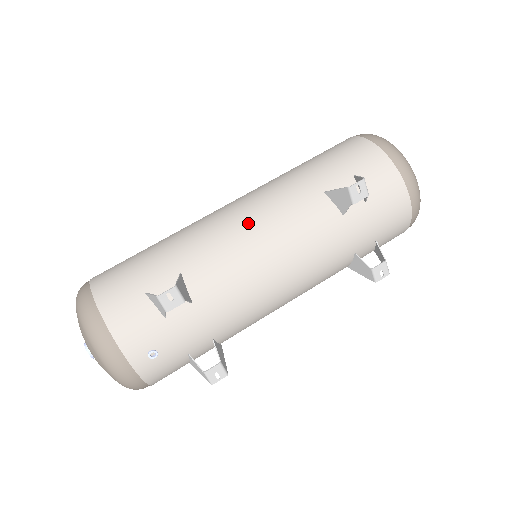
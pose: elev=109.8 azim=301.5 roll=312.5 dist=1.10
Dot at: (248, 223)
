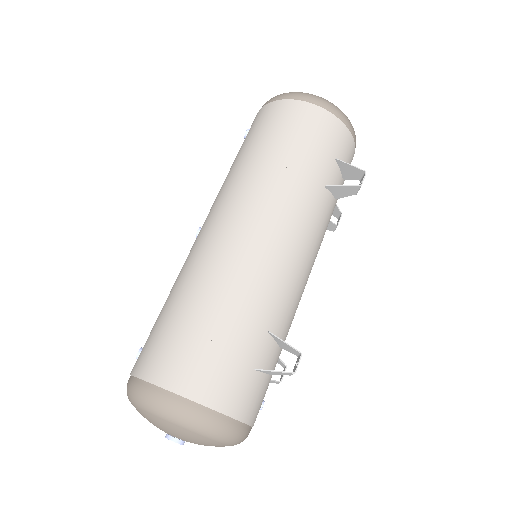
Dot at: (289, 248)
